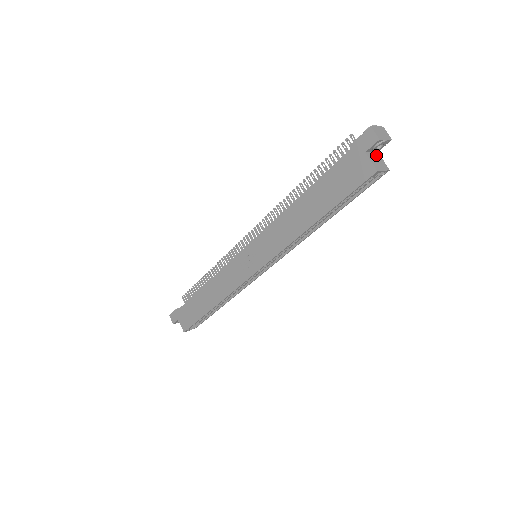
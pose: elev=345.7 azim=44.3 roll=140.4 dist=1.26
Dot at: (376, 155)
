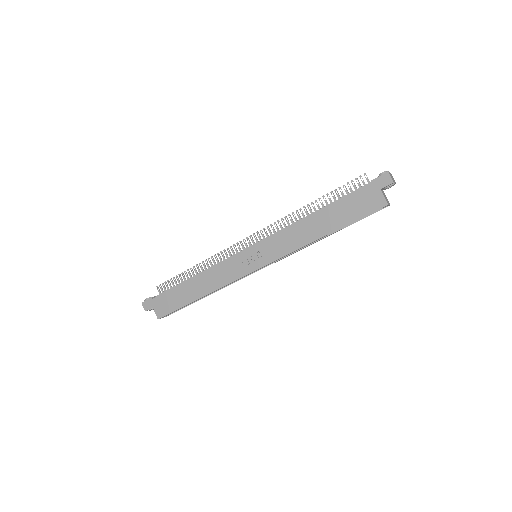
Dot at: occluded
